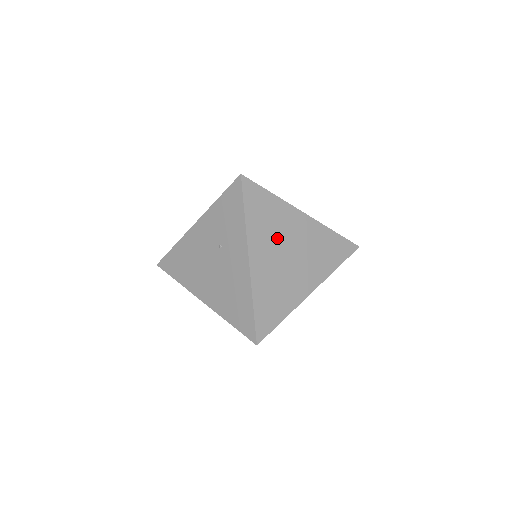
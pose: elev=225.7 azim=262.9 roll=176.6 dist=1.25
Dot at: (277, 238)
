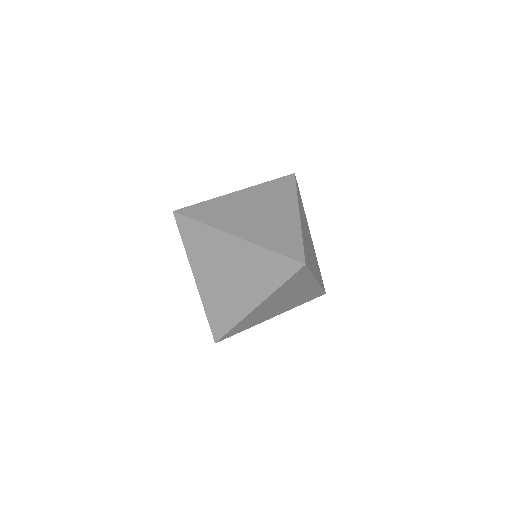
Dot at: (267, 312)
